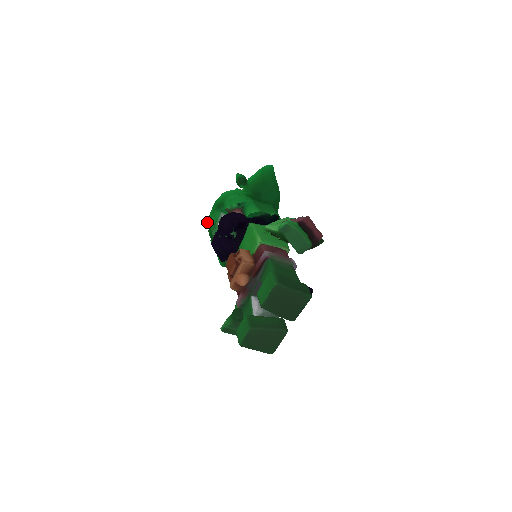
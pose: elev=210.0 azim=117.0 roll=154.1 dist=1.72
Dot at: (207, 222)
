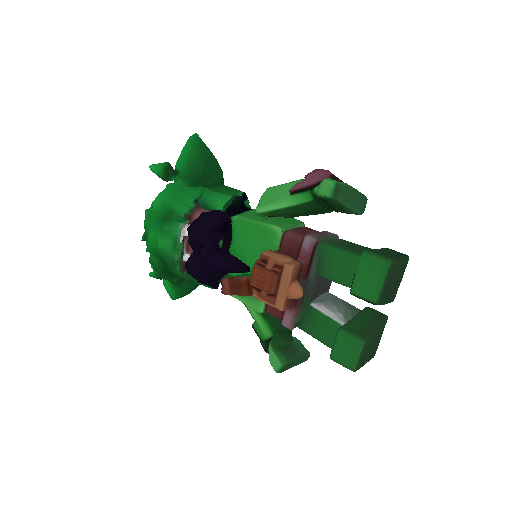
Dot at: (150, 250)
